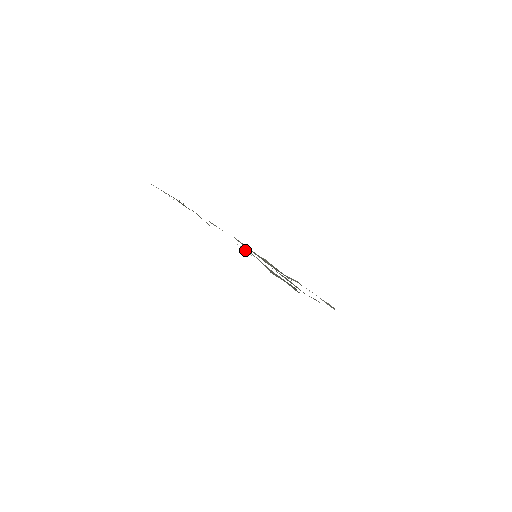
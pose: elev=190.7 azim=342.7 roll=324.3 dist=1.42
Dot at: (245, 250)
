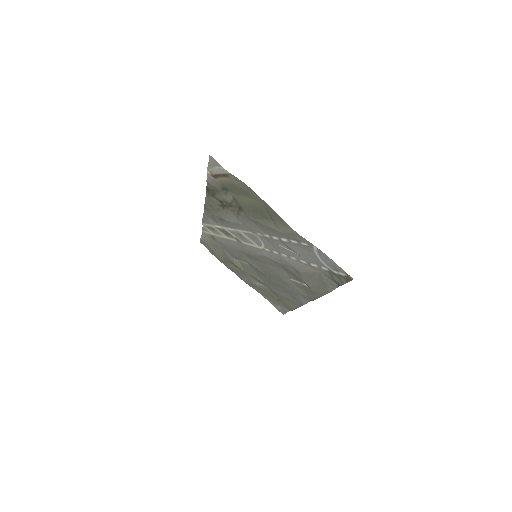
Dot at: (286, 249)
